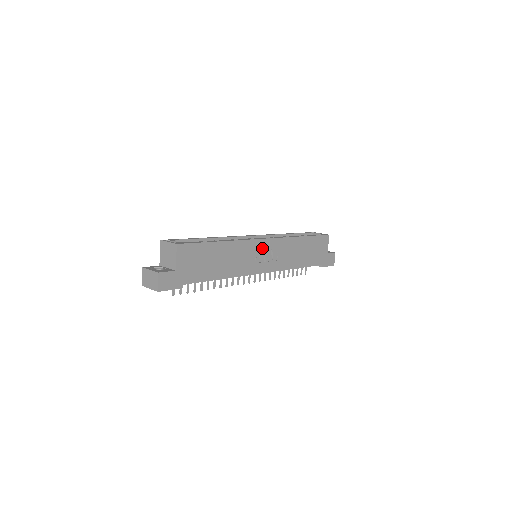
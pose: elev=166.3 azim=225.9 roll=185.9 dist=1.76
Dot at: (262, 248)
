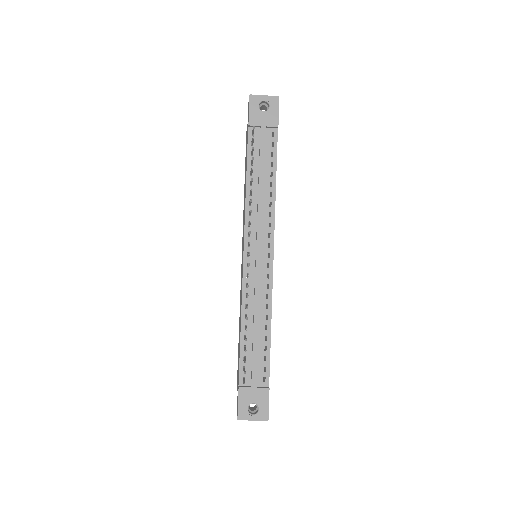
Dot at: occluded
